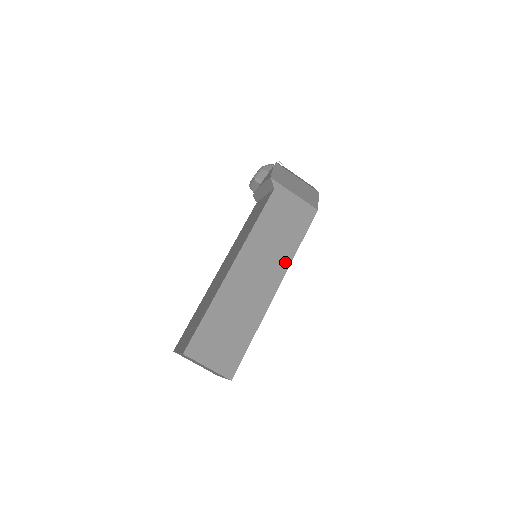
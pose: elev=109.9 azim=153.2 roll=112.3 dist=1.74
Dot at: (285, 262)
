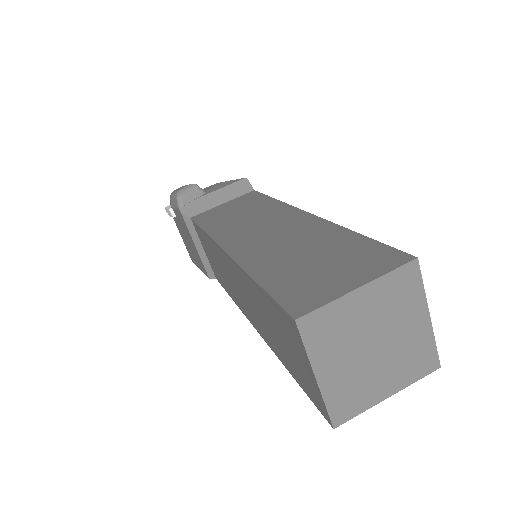
Dot at: occluded
